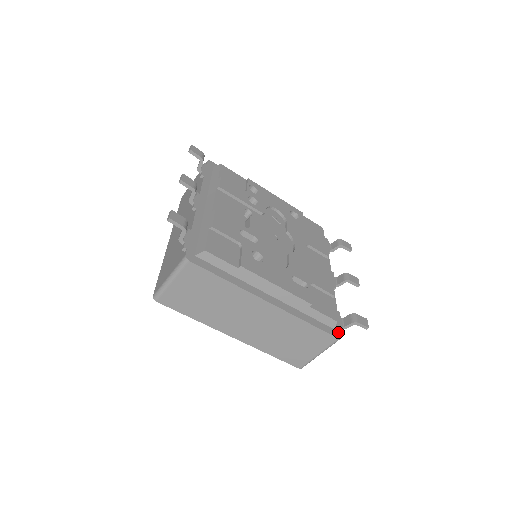
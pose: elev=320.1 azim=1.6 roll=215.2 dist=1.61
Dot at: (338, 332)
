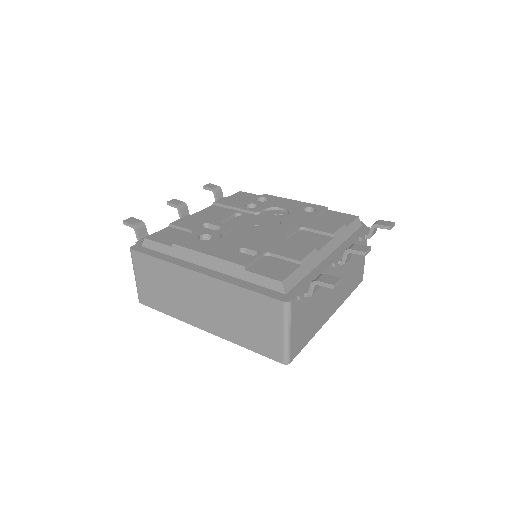
Dot at: (290, 297)
